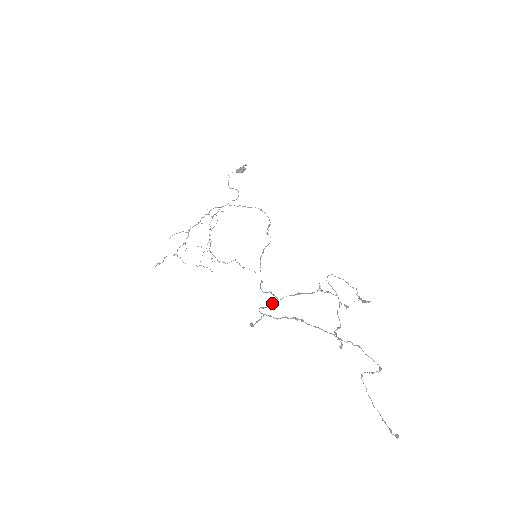
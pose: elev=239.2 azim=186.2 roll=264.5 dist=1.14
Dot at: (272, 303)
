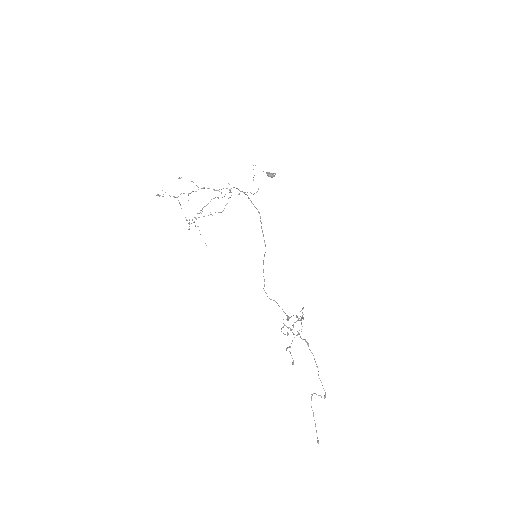
Dot at: occluded
